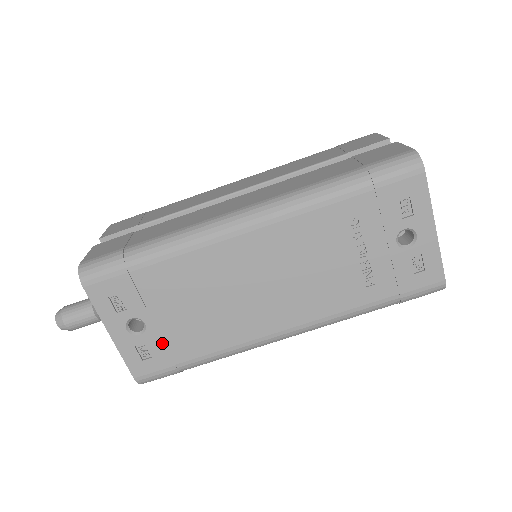
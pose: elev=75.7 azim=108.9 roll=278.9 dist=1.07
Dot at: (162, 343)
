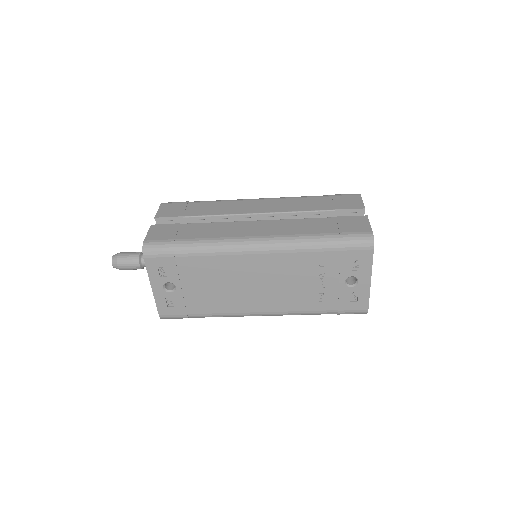
Dot at: (183, 300)
